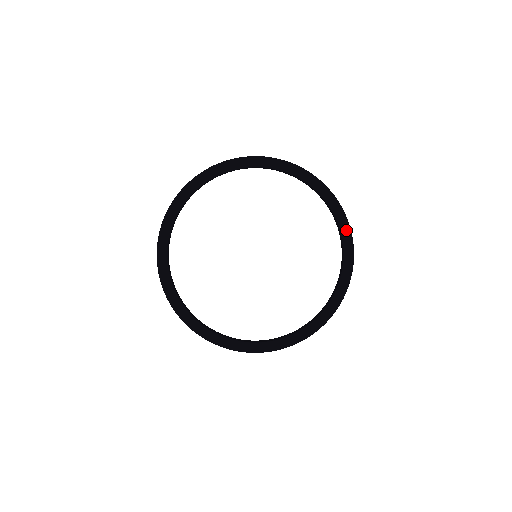
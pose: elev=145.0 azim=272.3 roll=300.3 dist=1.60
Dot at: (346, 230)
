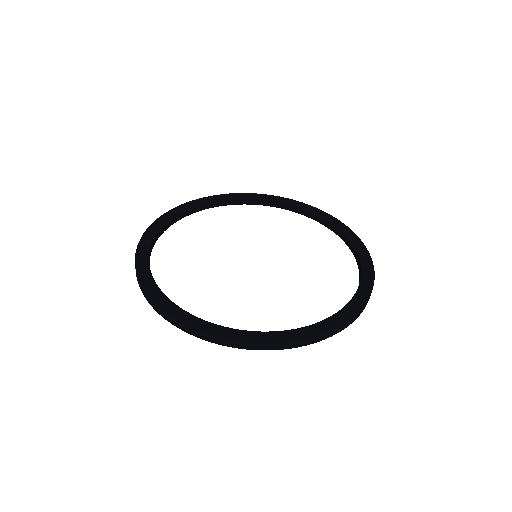
Dot at: (330, 218)
